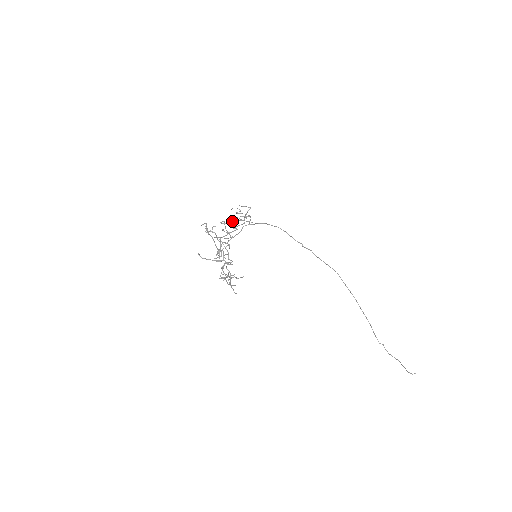
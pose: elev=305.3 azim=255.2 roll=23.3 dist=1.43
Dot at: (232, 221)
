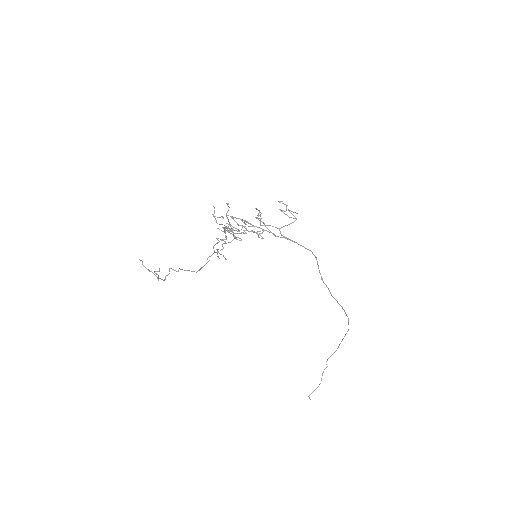
Dot at: occluded
